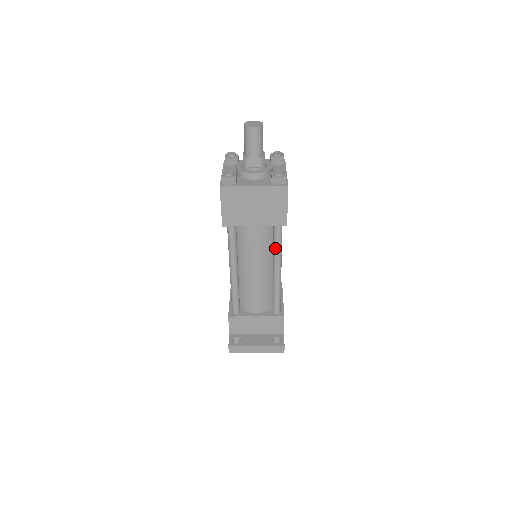
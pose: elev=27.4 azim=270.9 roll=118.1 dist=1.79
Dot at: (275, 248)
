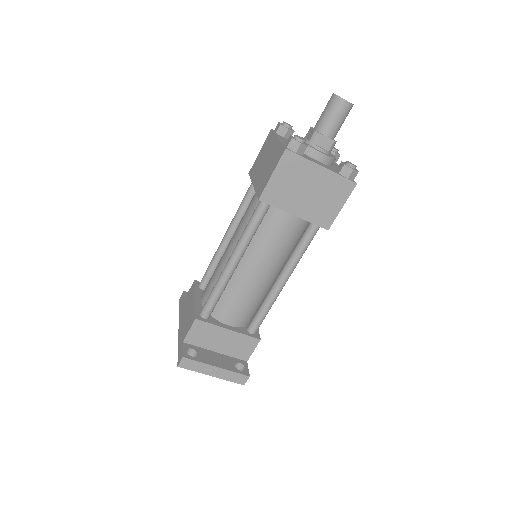
Dot at: (297, 252)
